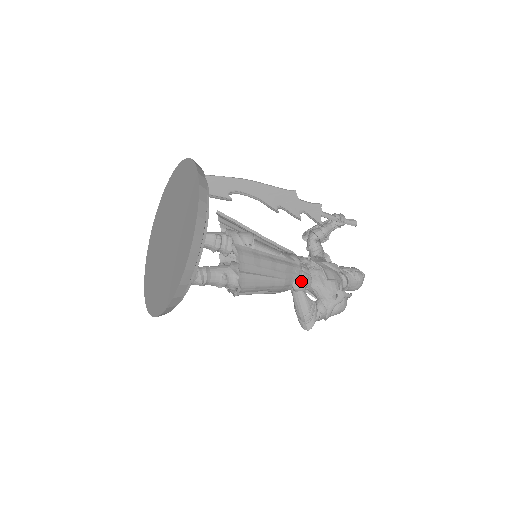
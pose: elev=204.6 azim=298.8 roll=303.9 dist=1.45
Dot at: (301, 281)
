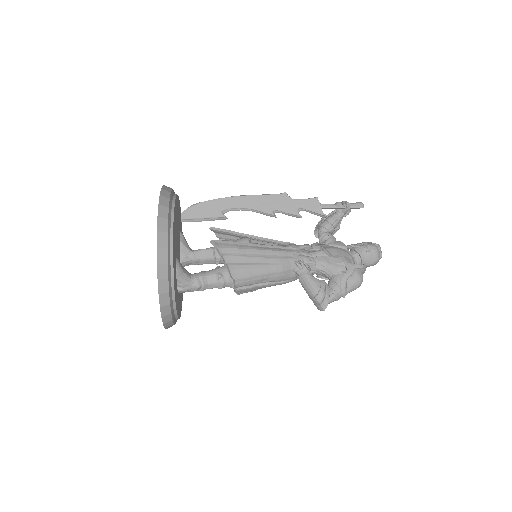
Dot at: (300, 263)
